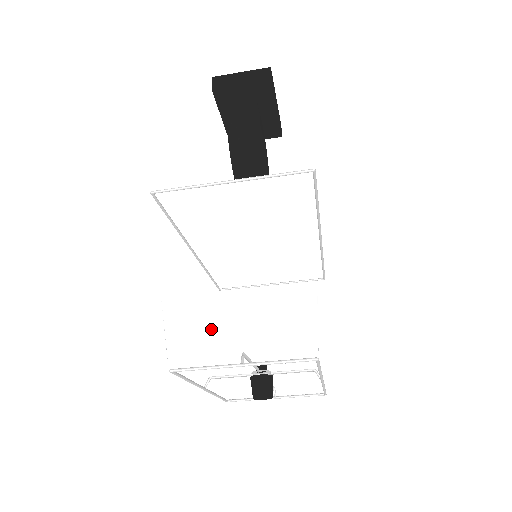
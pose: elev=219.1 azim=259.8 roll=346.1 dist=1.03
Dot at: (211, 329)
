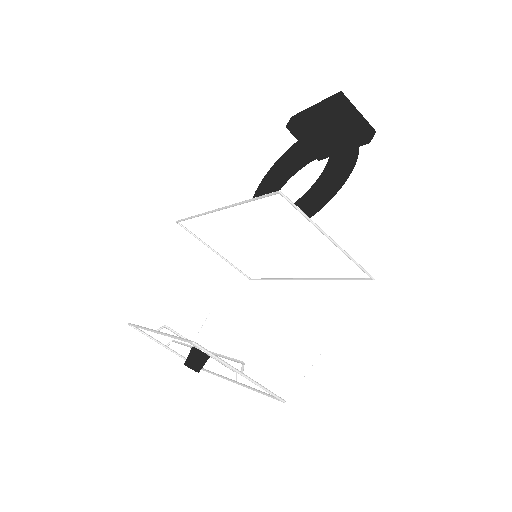
Dot at: (242, 334)
